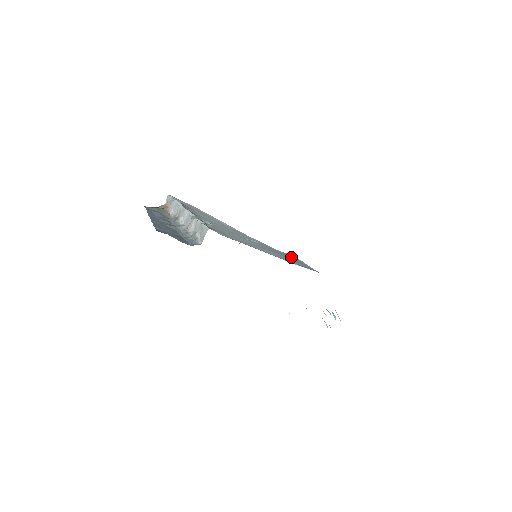
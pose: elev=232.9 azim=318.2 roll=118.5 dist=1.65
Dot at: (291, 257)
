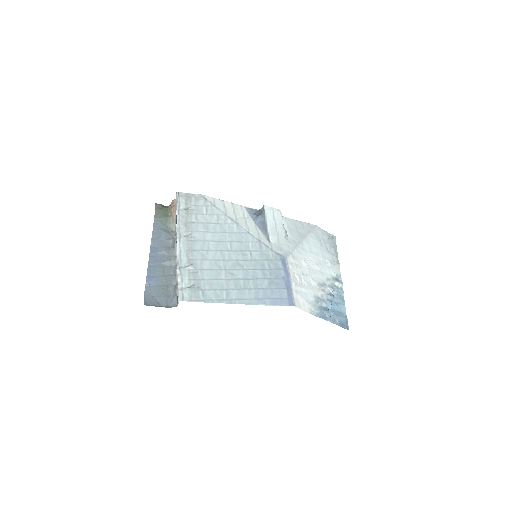
Dot at: (280, 271)
